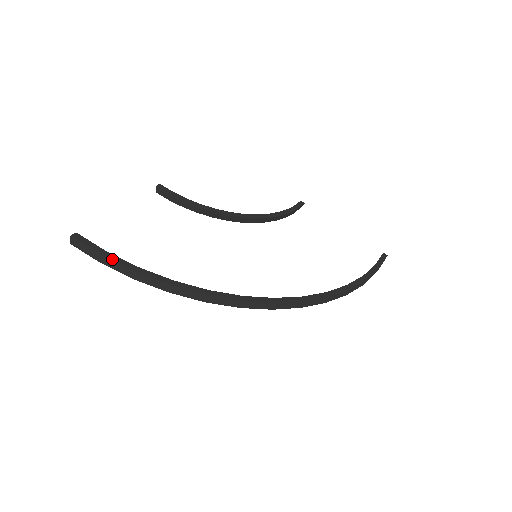
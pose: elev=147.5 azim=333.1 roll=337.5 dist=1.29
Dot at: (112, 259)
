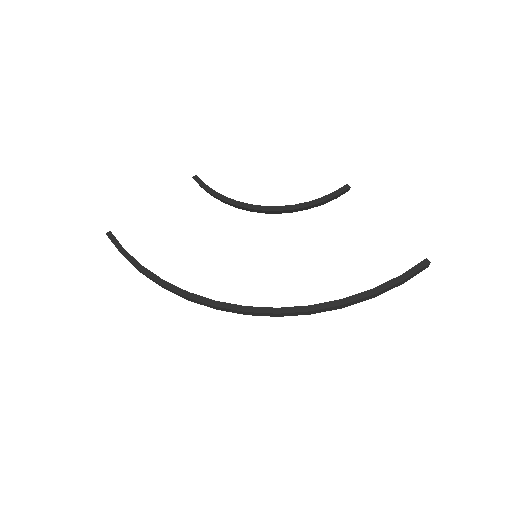
Dot at: (125, 257)
